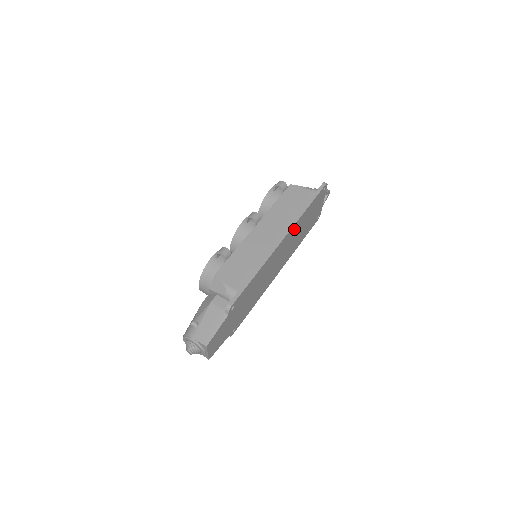
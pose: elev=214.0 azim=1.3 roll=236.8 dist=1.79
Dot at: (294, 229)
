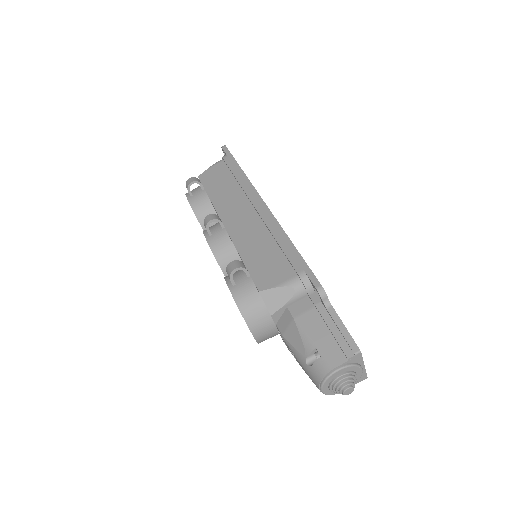
Dot at: occluded
